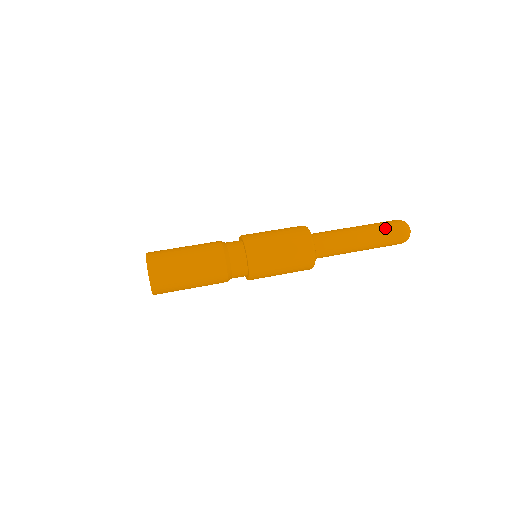
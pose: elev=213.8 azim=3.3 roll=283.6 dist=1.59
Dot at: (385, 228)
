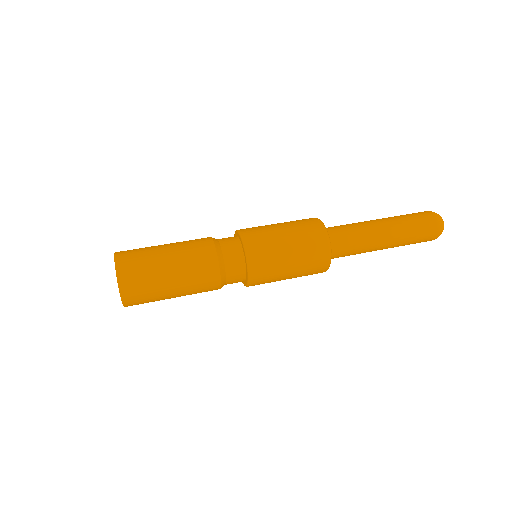
Dot at: (417, 235)
